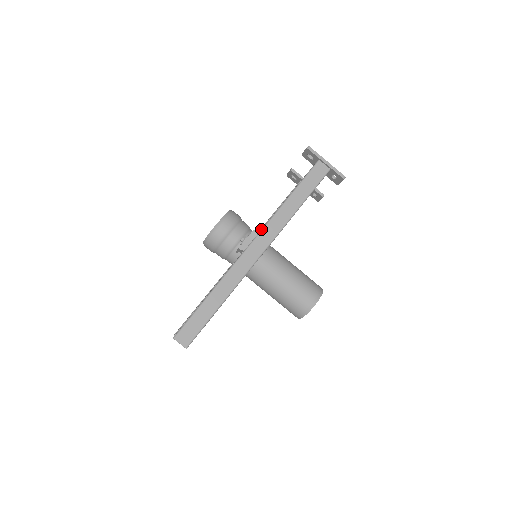
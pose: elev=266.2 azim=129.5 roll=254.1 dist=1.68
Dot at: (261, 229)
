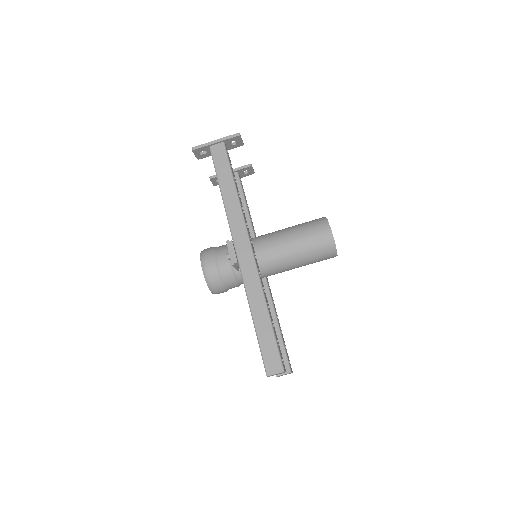
Dot at: occluded
